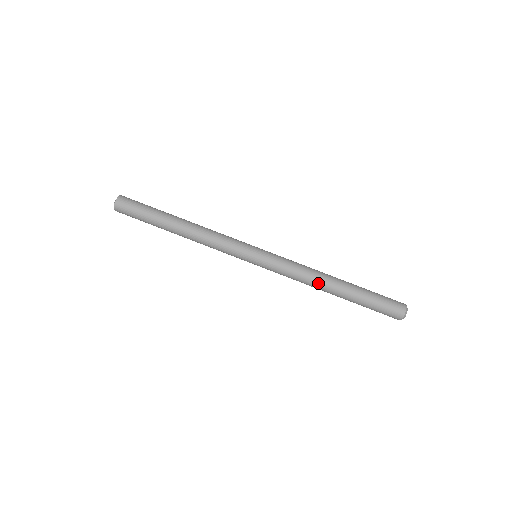
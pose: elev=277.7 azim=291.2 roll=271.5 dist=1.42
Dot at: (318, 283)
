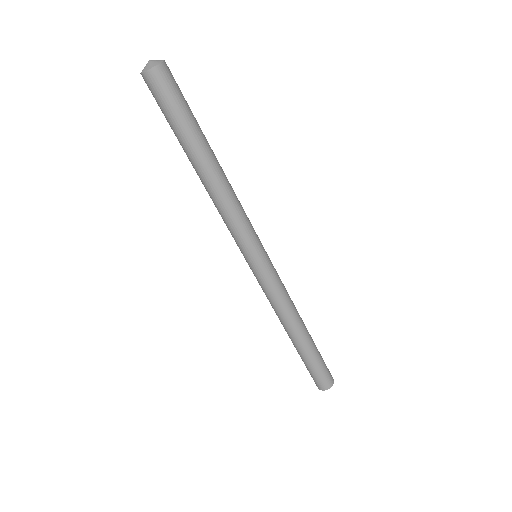
Dot at: (286, 324)
